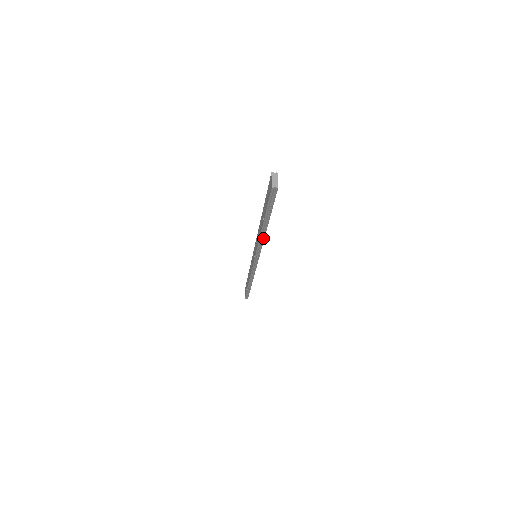
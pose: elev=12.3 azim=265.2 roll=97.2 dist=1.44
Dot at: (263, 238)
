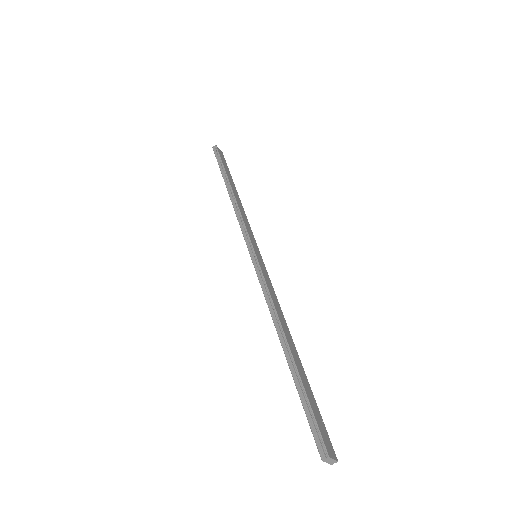
Dot at: (235, 201)
